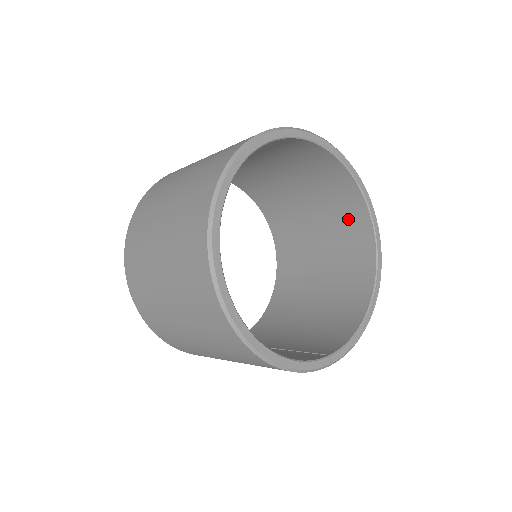
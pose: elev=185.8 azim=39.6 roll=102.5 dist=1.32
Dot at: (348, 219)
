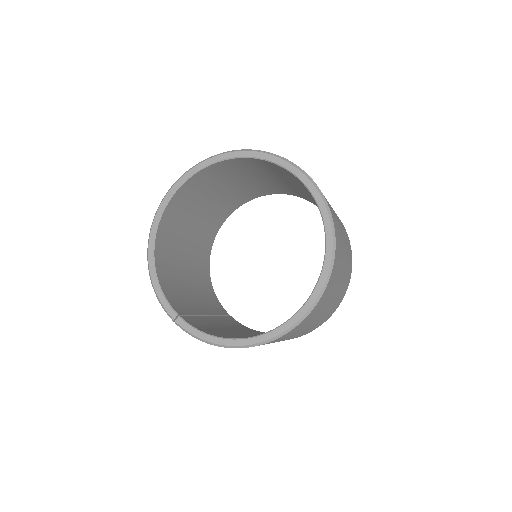
Dot at: occluded
